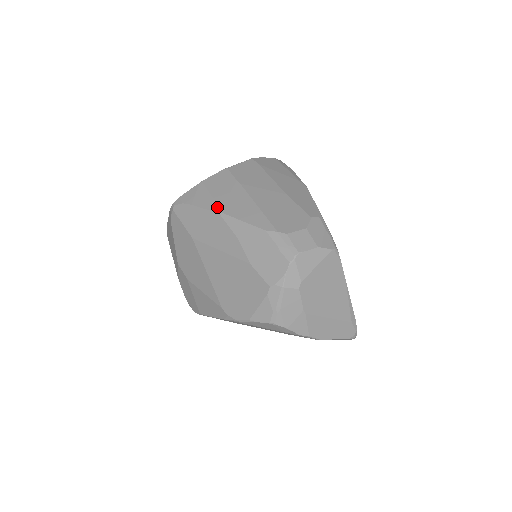
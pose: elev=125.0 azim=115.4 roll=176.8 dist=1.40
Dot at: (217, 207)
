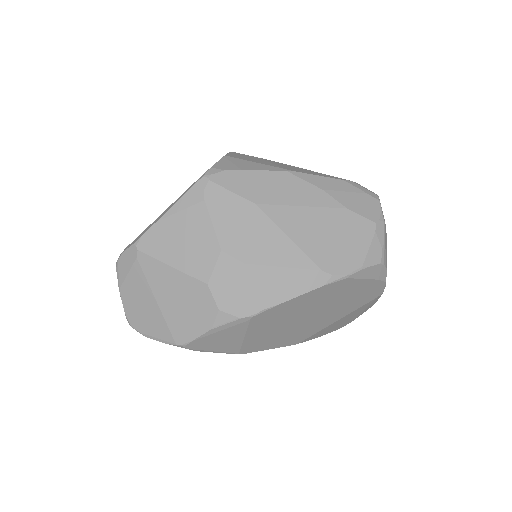
Dot at: (278, 168)
